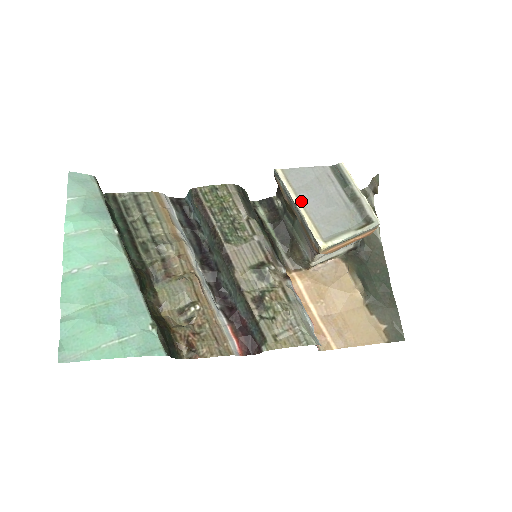
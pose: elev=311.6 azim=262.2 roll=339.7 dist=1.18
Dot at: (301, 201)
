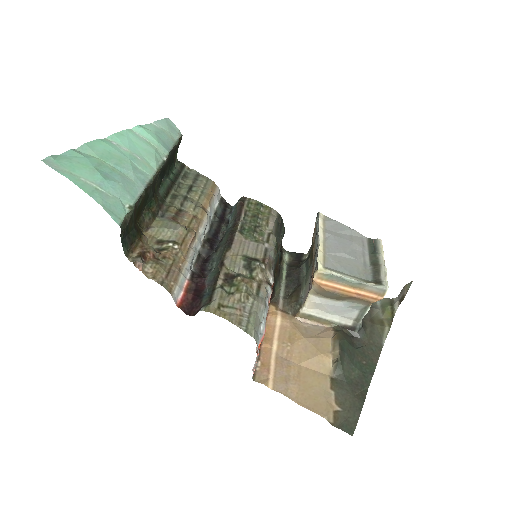
Dot at: (325, 238)
